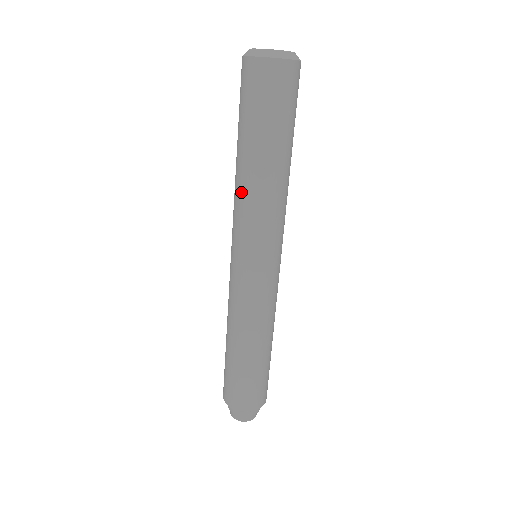
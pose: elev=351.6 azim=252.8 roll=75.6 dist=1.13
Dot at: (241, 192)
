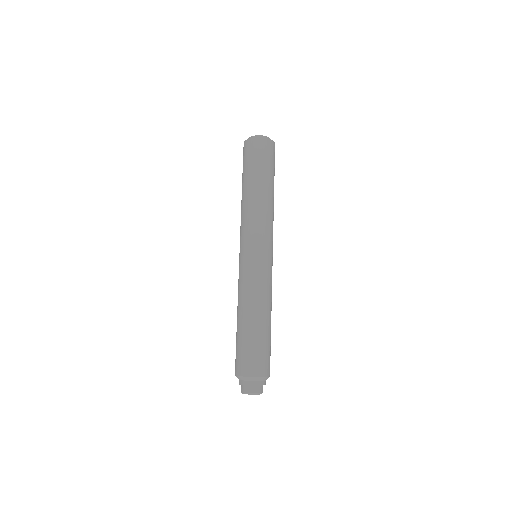
Dot at: (248, 208)
